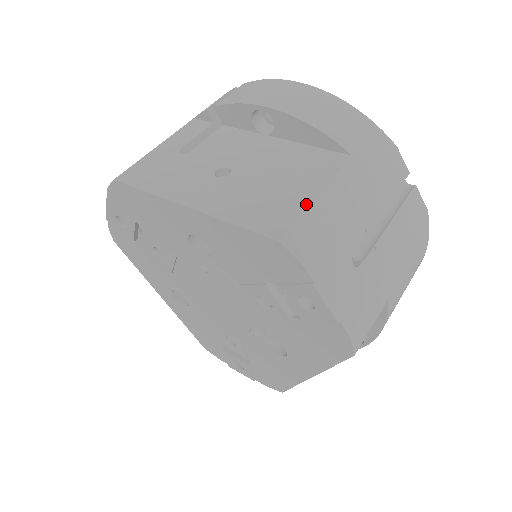
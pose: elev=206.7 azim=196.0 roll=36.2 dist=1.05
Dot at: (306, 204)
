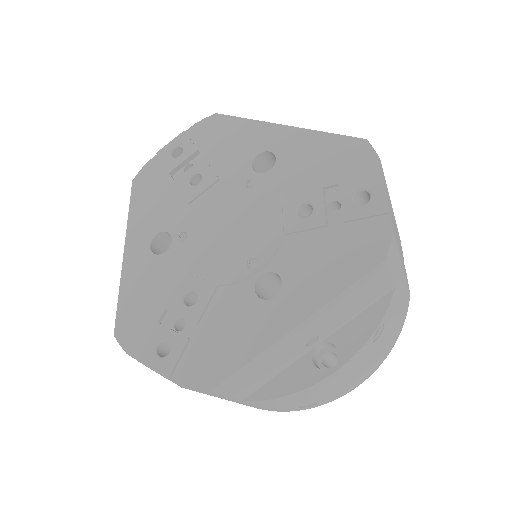
Dot at: occluded
